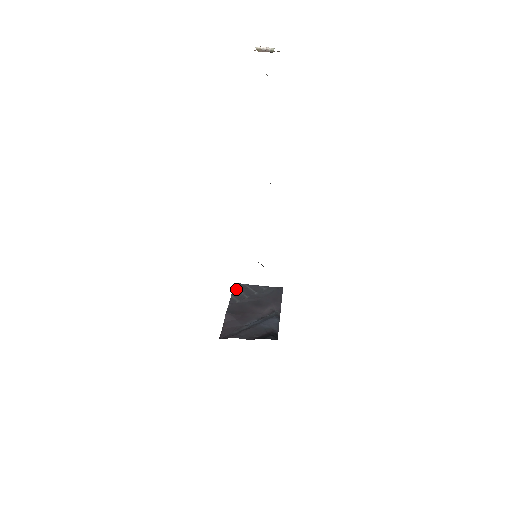
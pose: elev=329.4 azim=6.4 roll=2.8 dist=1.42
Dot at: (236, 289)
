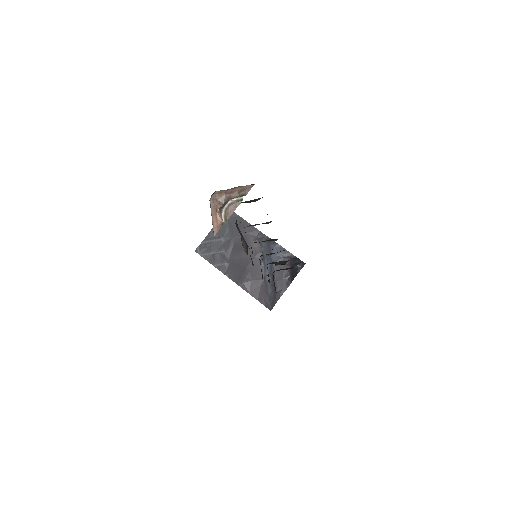
Dot at: (206, 256)
